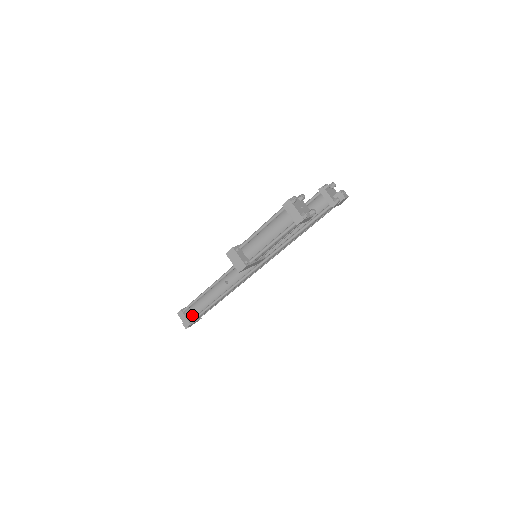
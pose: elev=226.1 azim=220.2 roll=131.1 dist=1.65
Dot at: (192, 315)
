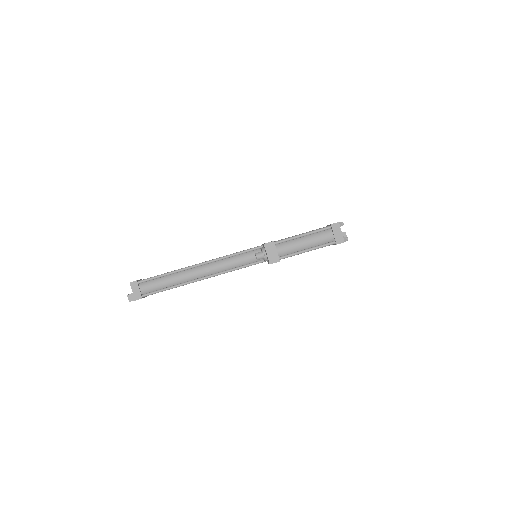
Dot at: (148, 289)
